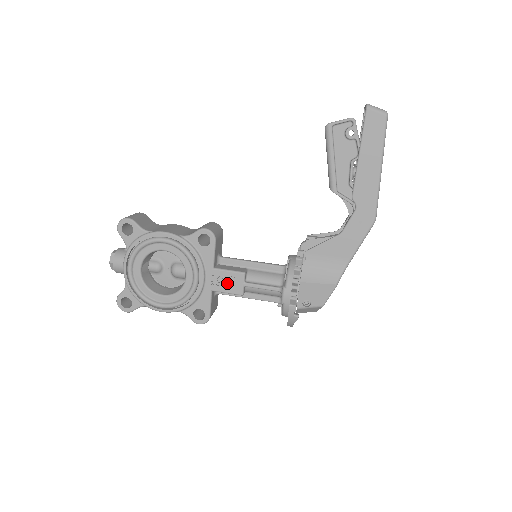
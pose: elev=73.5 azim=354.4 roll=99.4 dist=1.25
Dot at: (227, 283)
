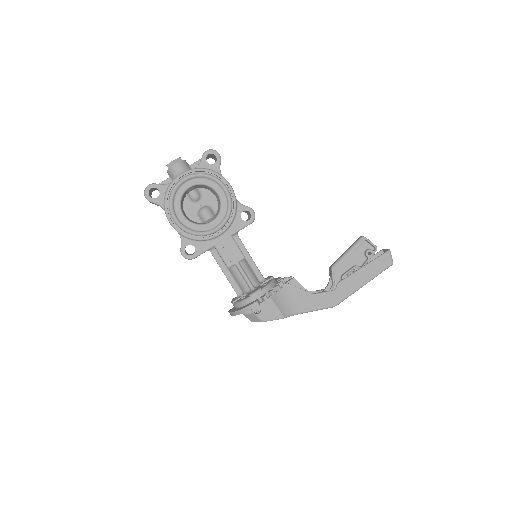
Dot at: (229, 252)
